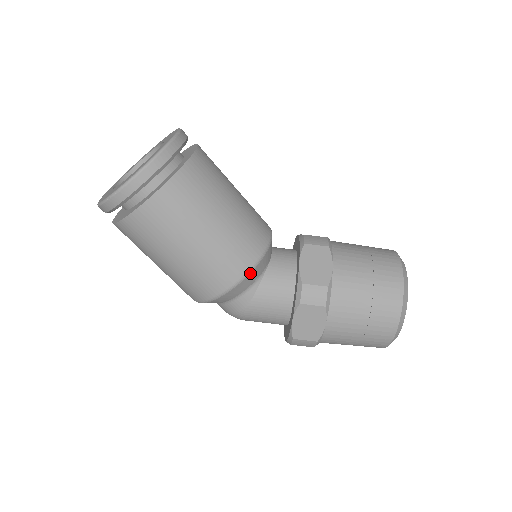
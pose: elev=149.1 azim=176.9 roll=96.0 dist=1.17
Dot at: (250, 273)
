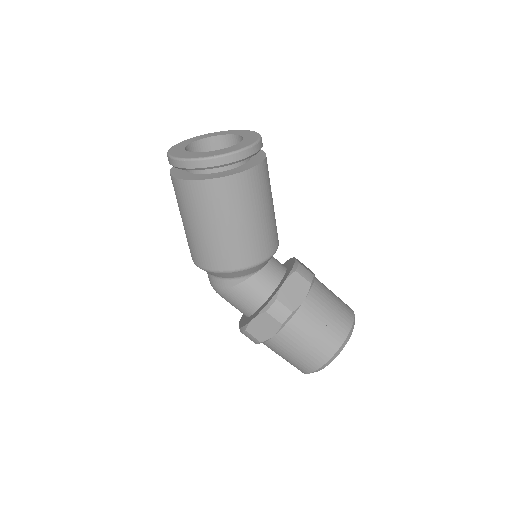
Dot at: (245, 270)
